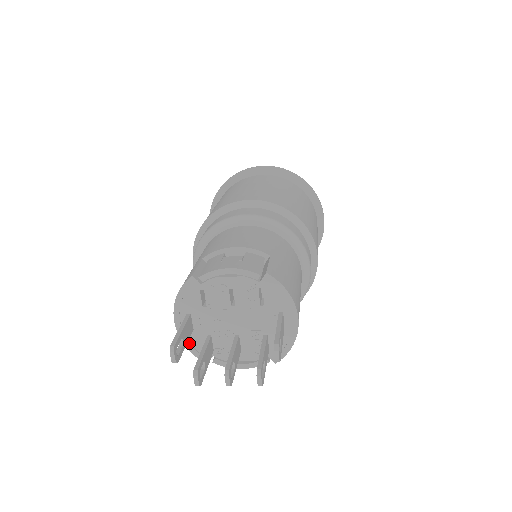
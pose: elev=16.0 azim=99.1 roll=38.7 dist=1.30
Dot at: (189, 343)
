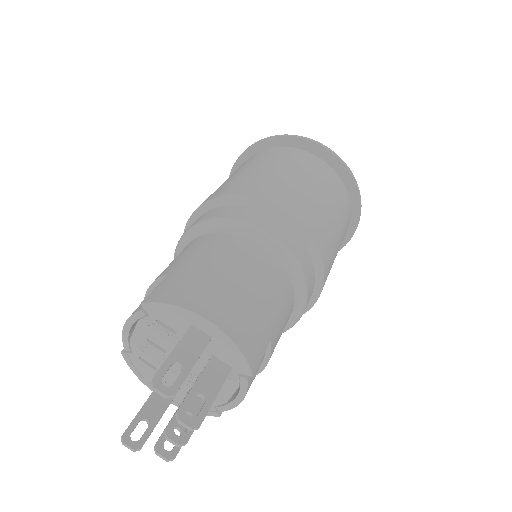
Dot at: occluded
